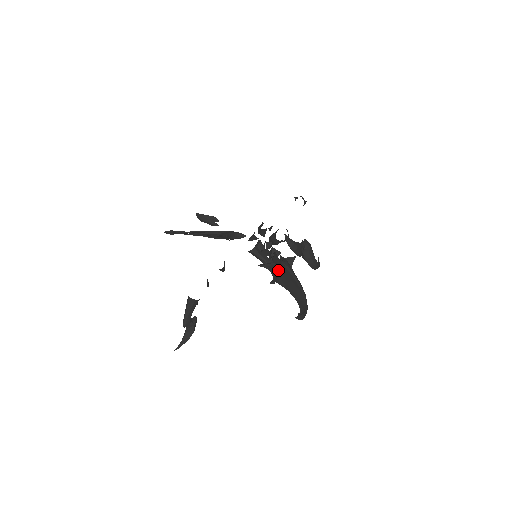
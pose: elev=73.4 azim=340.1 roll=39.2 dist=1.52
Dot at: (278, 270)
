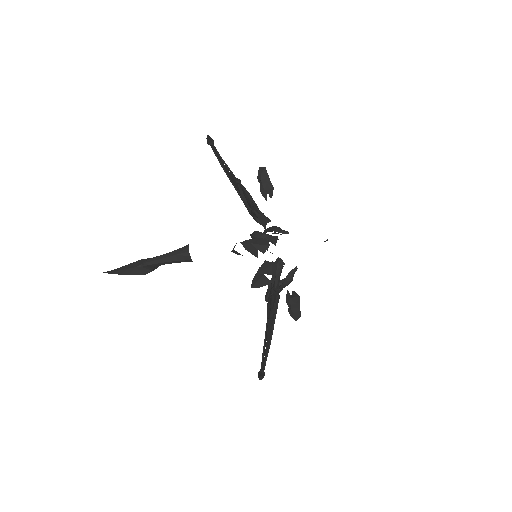
Dot at: (274, 303)
